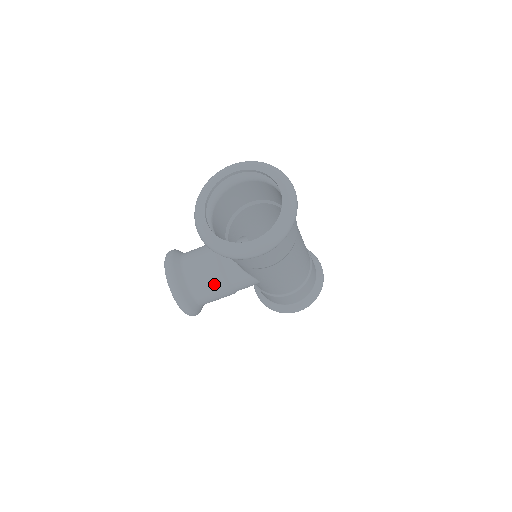
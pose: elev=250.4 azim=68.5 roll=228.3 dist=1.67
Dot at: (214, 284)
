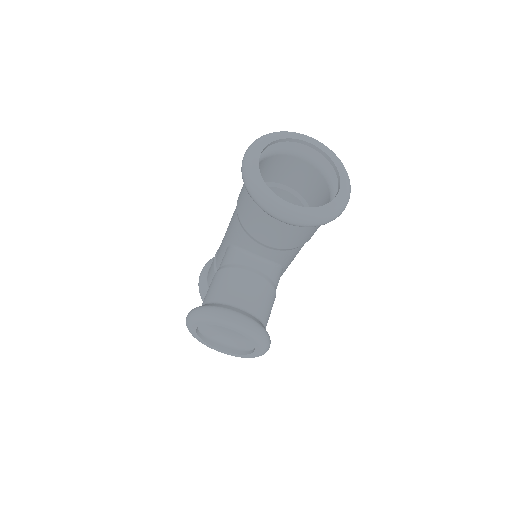
Dot at: (270, 297)
